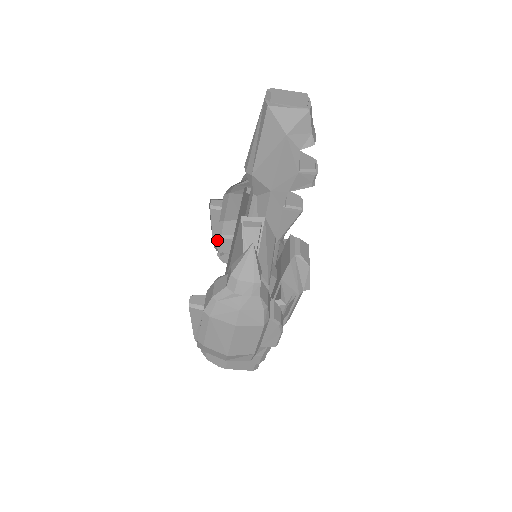
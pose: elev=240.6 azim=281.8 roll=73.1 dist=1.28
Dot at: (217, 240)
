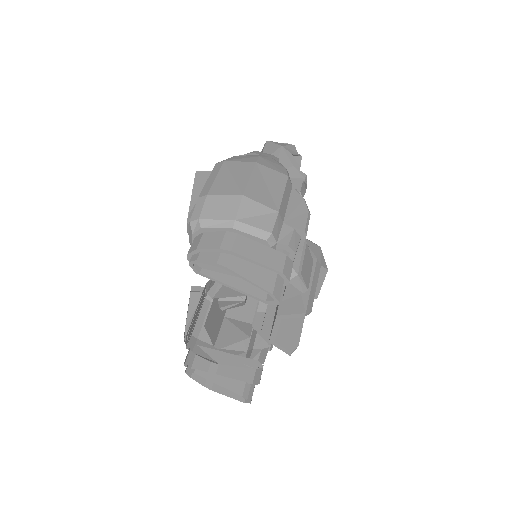
Dot at: occluded
